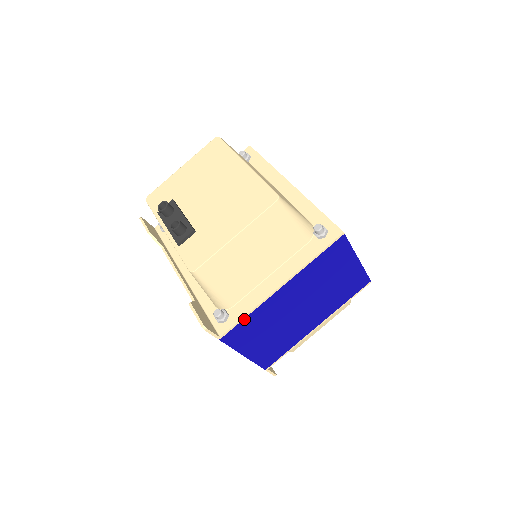
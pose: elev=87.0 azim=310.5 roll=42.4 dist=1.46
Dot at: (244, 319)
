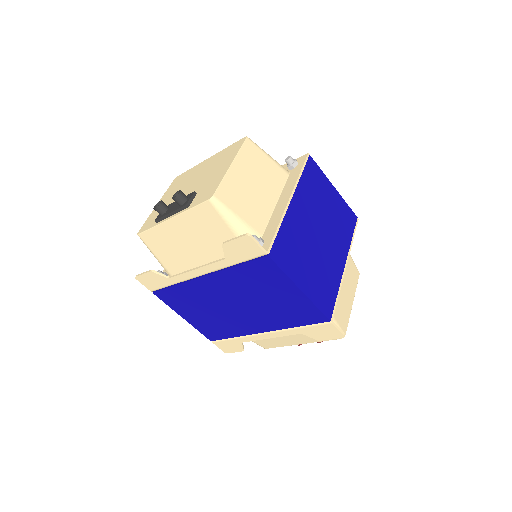
Dot at: (278, 233)
